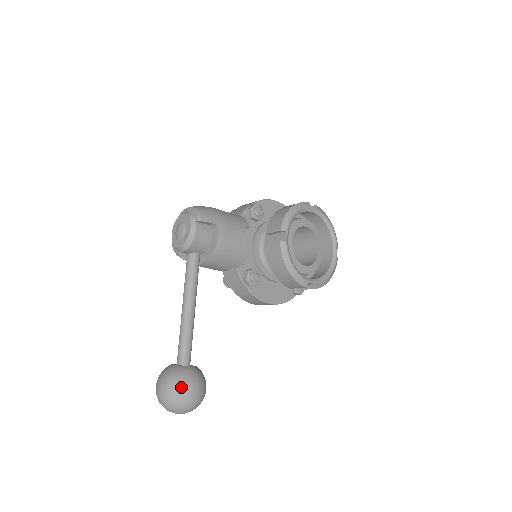
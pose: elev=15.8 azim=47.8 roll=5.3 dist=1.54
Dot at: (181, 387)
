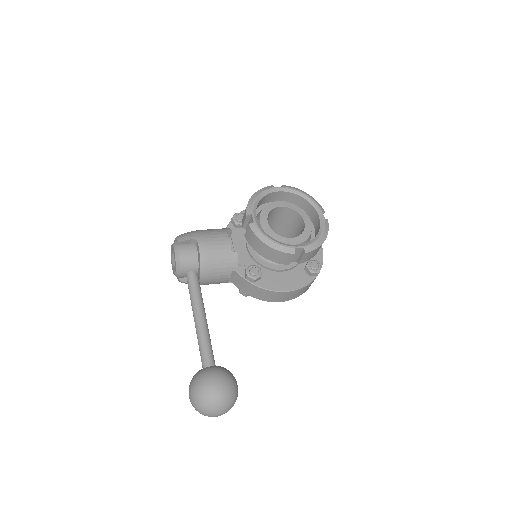
Dot at: (202, 384)
